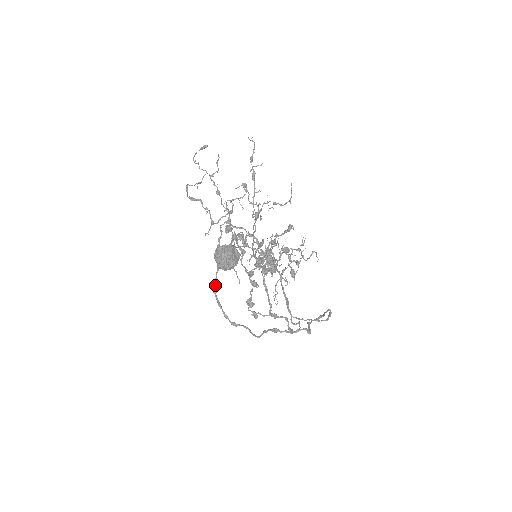
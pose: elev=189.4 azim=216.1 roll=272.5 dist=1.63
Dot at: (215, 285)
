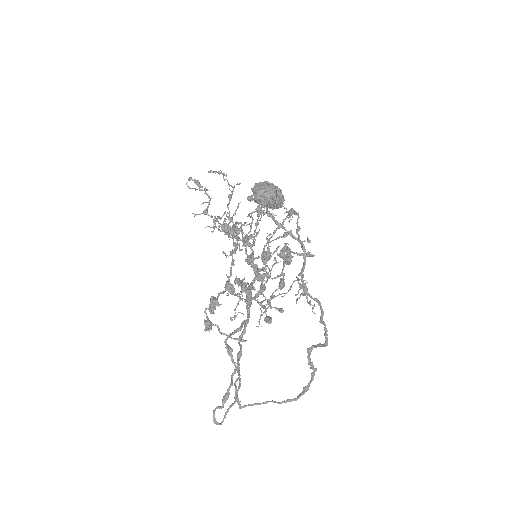
Dot at: occluded
